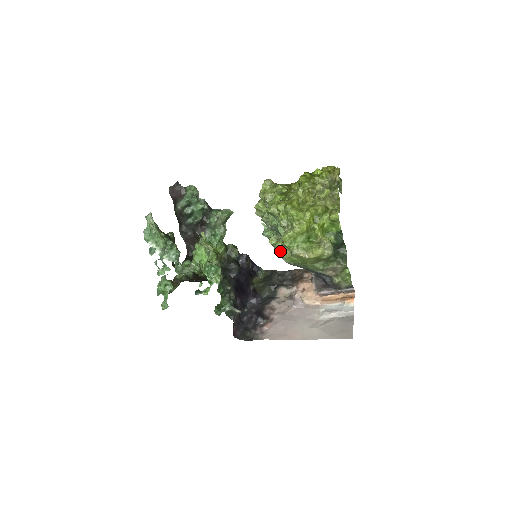
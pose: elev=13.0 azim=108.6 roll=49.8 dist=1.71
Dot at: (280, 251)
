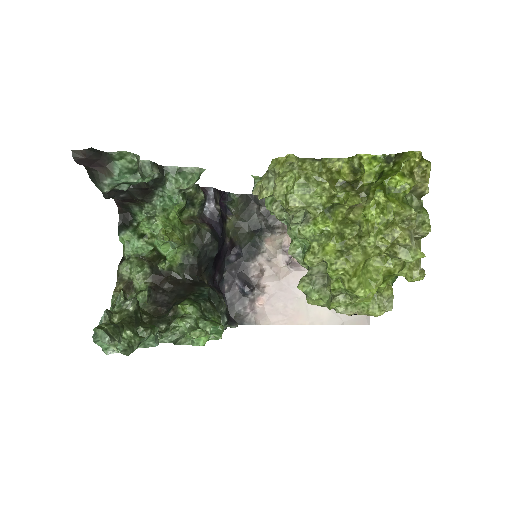
Dot at: (316, 303)
